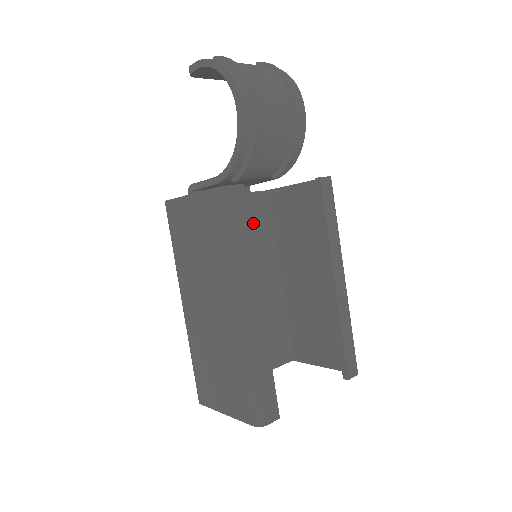
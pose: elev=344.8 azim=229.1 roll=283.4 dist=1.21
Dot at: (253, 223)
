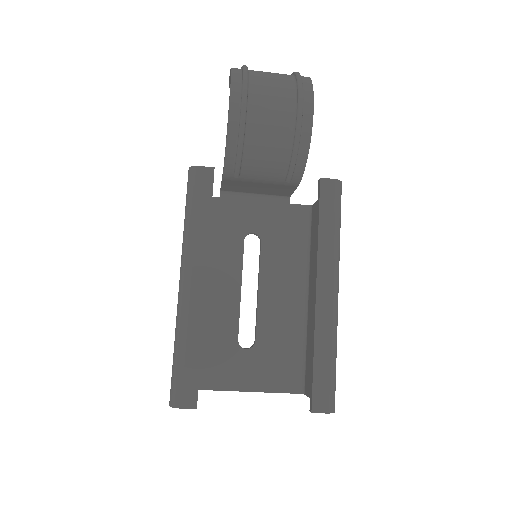
Dot at: (285, 234)
